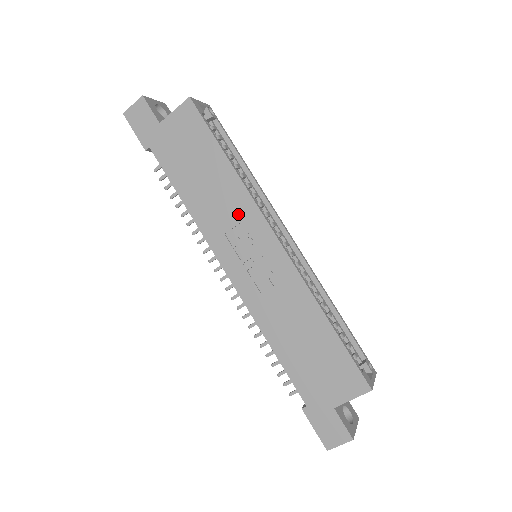
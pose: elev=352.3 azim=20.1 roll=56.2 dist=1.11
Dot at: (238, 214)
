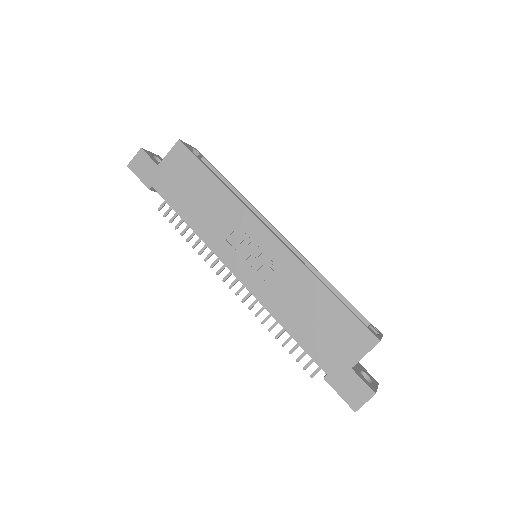
Dot at: (234, 220)
